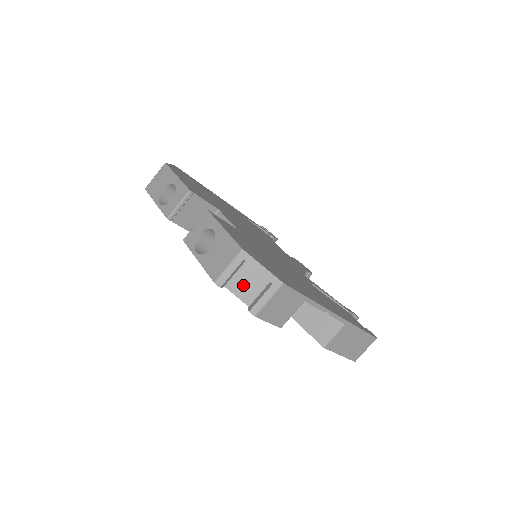
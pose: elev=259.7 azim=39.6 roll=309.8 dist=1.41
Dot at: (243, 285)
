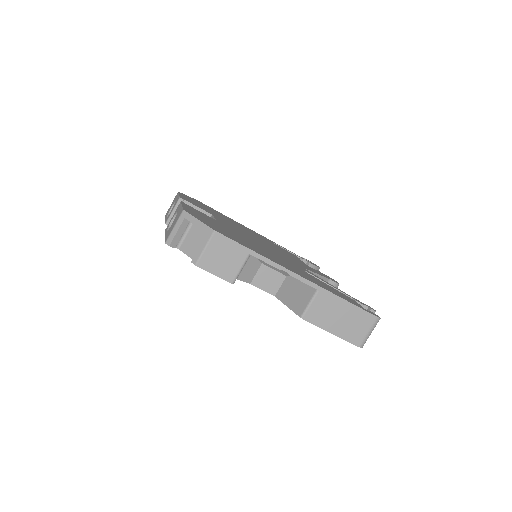
Dot at: (192, 245)
